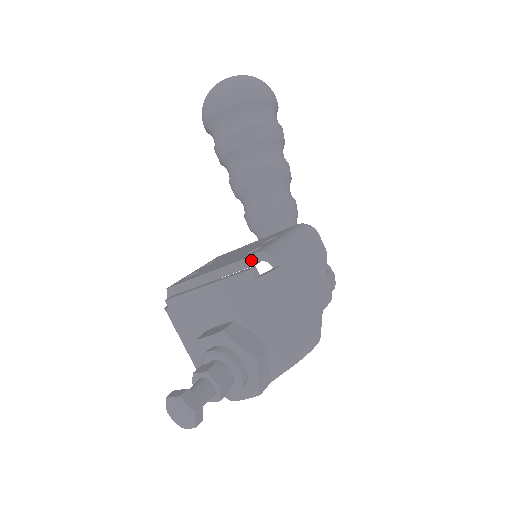
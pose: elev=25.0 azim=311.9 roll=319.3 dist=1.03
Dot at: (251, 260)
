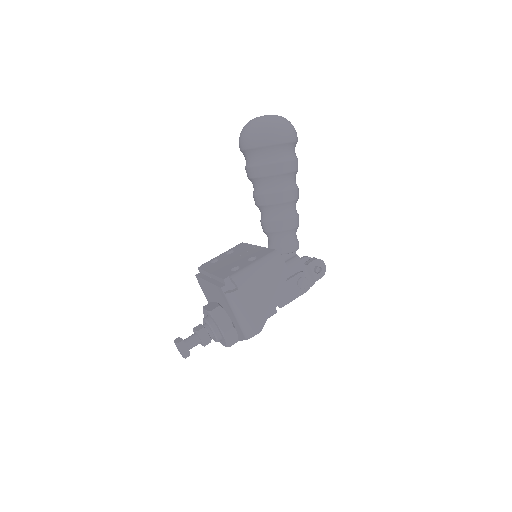
Dot at: (224, 281)
